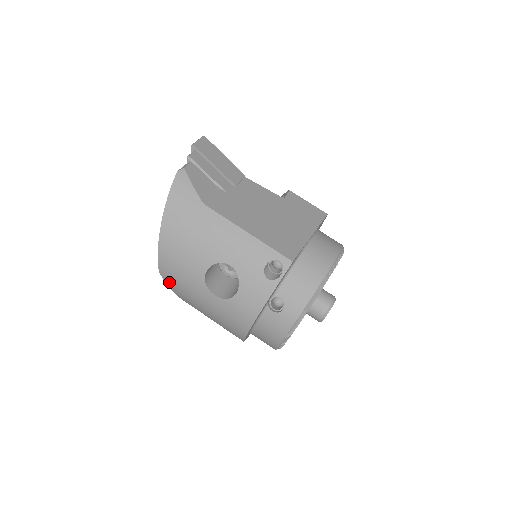
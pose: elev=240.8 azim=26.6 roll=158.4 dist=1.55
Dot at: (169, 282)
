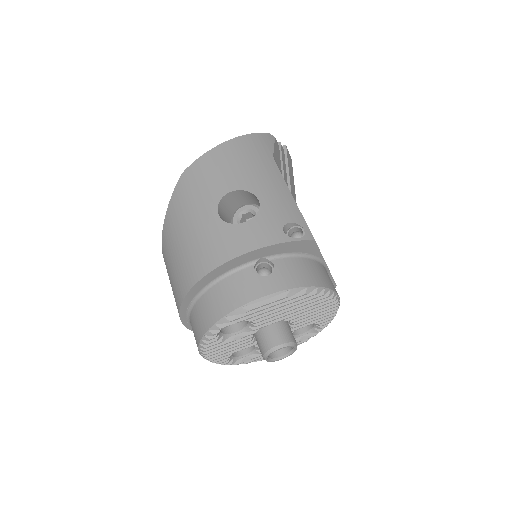
Dot at: (180, 187)
